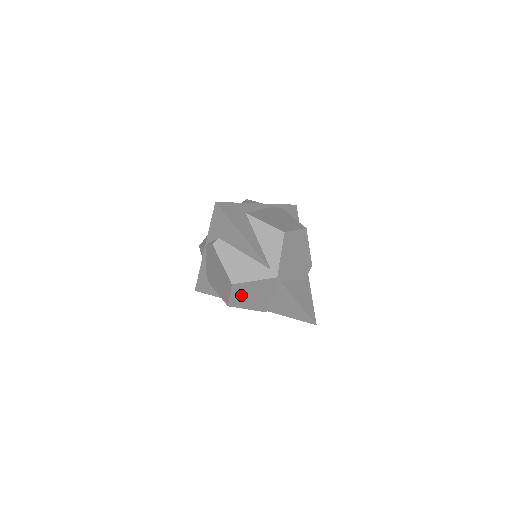
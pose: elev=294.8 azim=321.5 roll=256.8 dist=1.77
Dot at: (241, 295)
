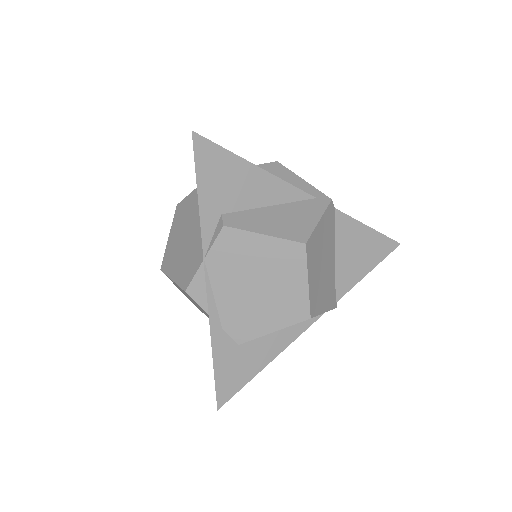
Dot at: (315, 273)
